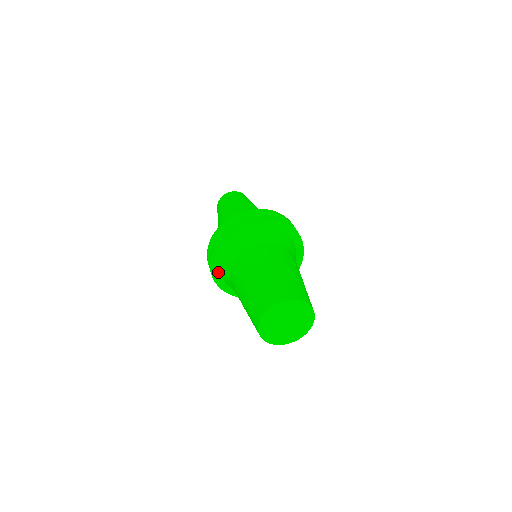
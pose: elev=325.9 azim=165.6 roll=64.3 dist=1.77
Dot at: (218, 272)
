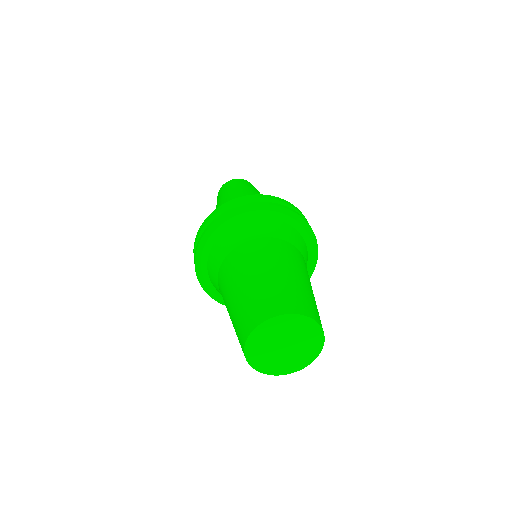
Dot at: (204, 262)
